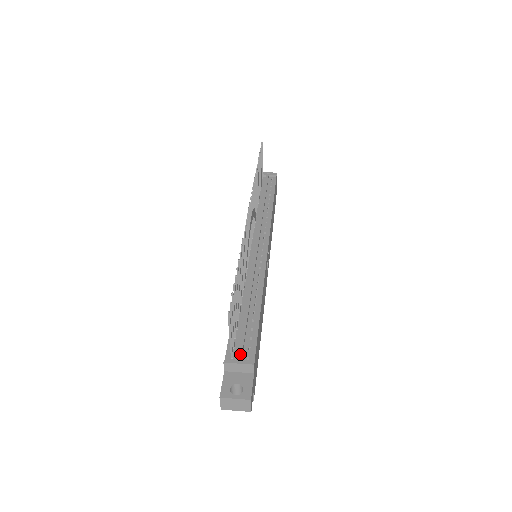
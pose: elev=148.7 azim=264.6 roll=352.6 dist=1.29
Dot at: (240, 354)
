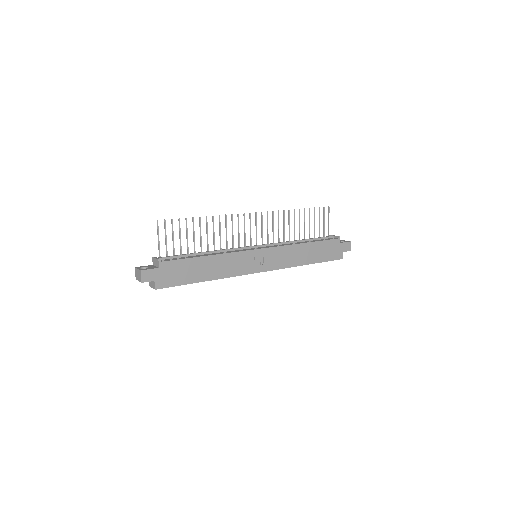
Dot at: (162, 257)
